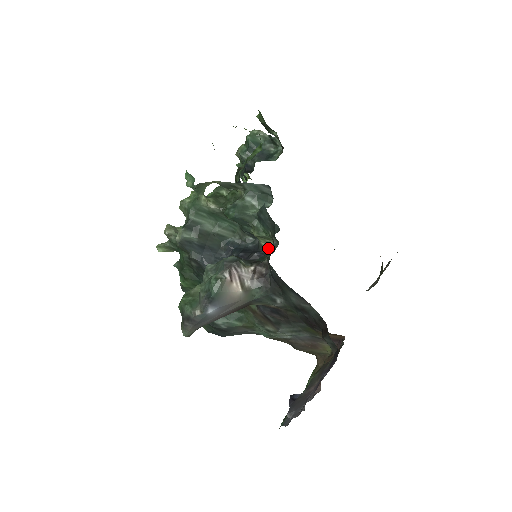
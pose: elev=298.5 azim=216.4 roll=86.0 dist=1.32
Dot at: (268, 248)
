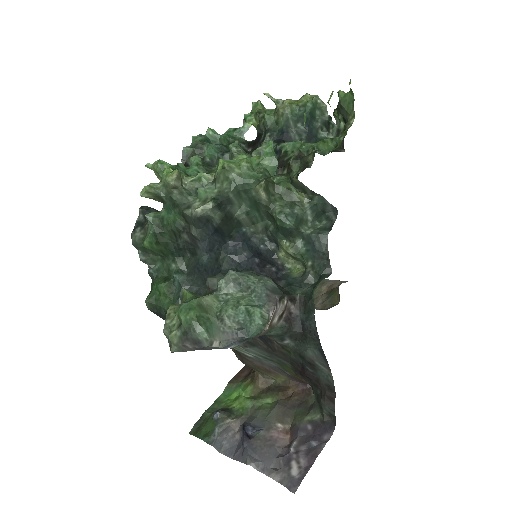
Dot at: (283, 262)
